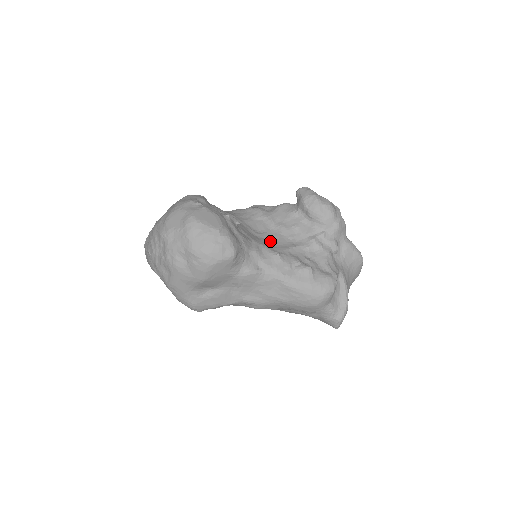
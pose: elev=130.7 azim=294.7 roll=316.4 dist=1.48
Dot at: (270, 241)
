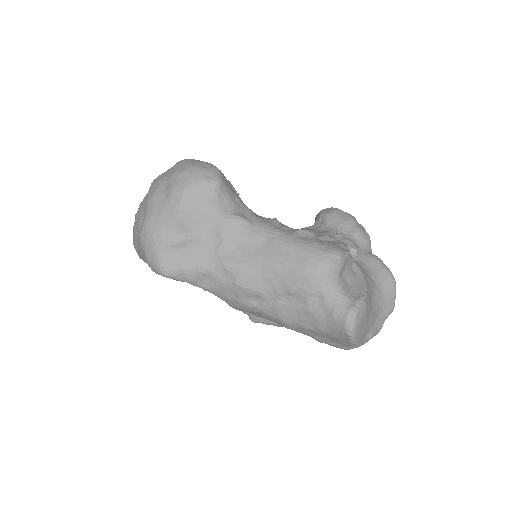
Dot at: occluded
